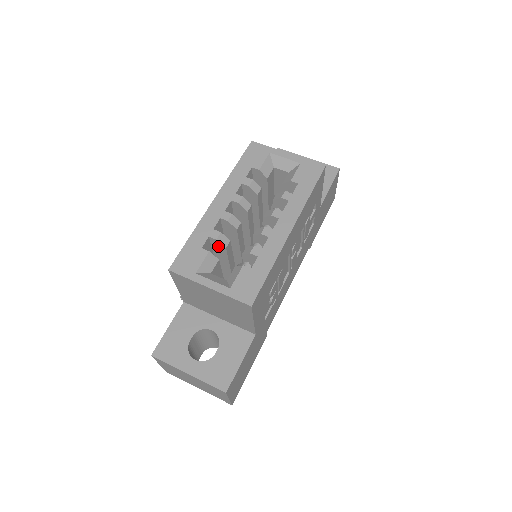
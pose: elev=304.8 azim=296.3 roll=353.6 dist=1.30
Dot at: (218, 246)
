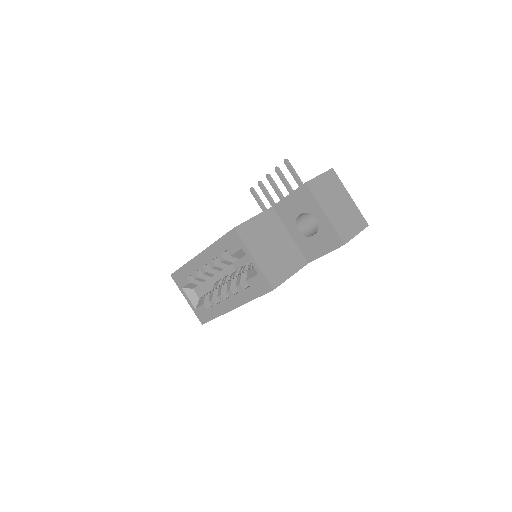
Dot at: occluded
